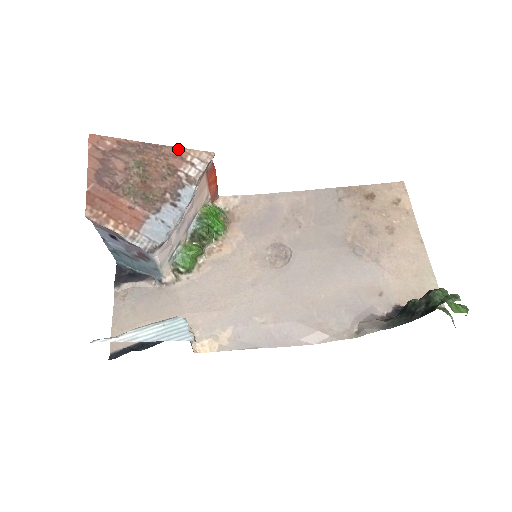
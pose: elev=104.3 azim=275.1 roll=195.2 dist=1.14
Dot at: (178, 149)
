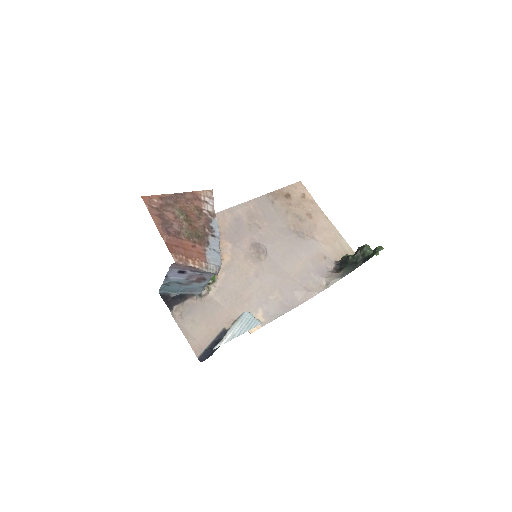
Dot at: (194, 193)
